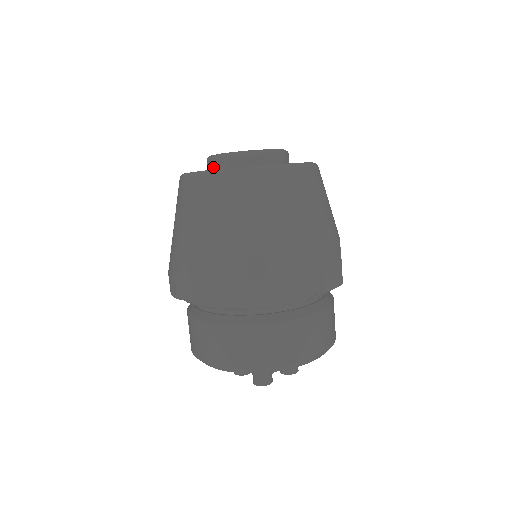
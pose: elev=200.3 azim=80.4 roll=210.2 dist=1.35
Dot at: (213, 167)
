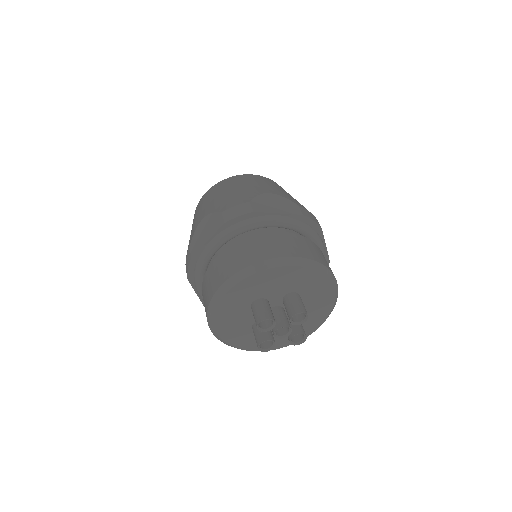
Dot at: occluded
